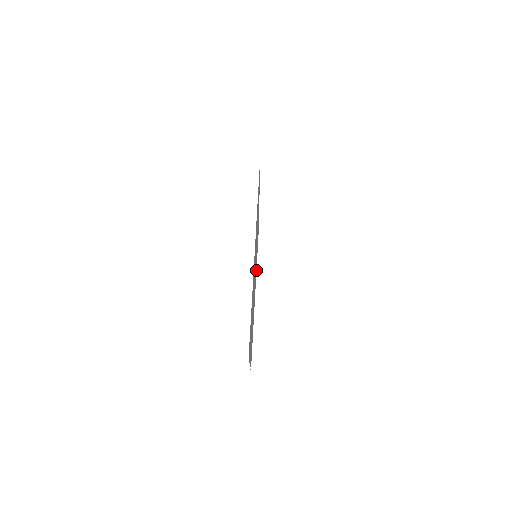
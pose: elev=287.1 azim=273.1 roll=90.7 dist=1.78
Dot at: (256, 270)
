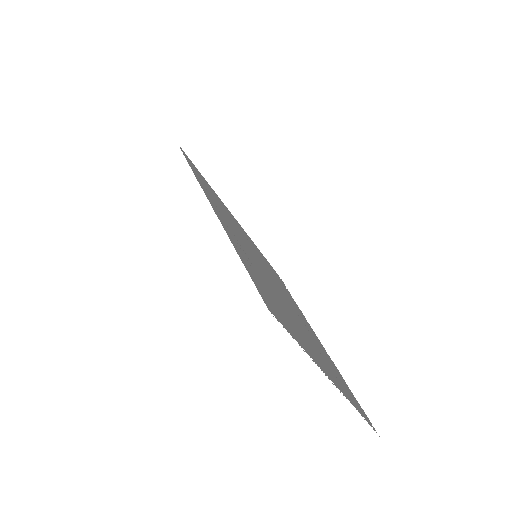
Dot at: (301, 312)
